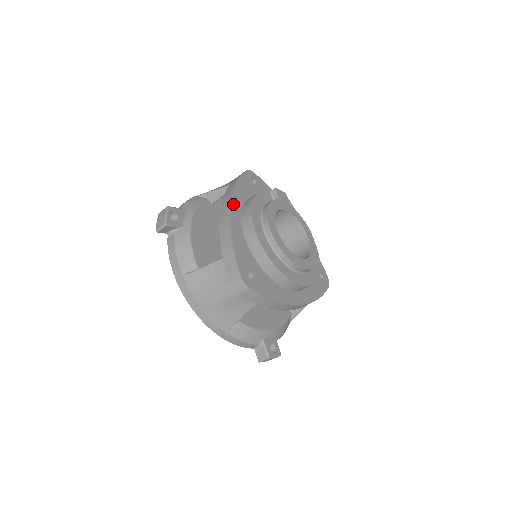
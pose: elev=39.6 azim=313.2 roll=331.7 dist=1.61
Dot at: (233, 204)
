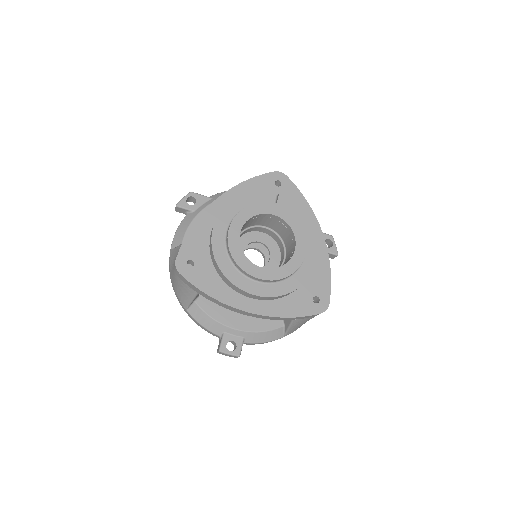
Dot at: (222, 199)
